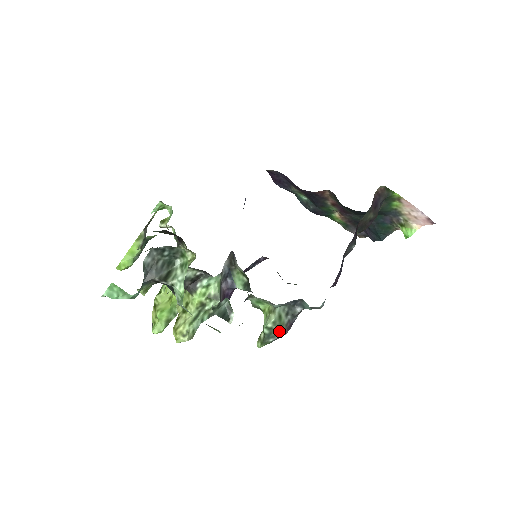
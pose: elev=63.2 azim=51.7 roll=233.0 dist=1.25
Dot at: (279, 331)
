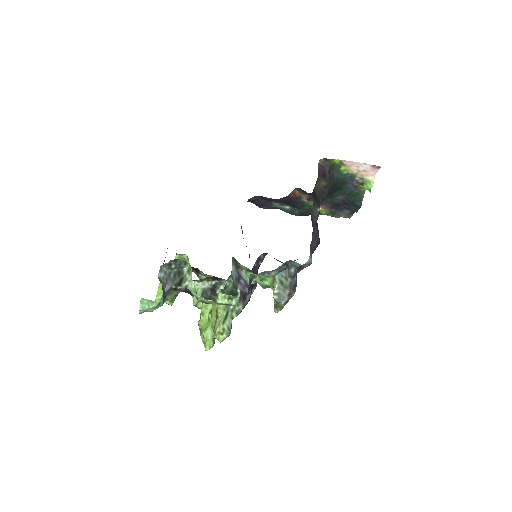
Dot at: (286, 293)
